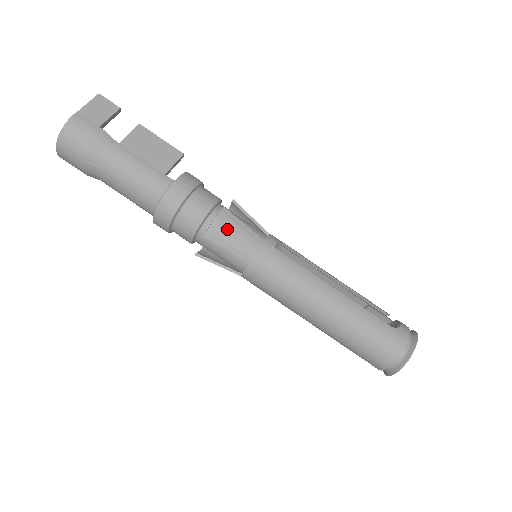
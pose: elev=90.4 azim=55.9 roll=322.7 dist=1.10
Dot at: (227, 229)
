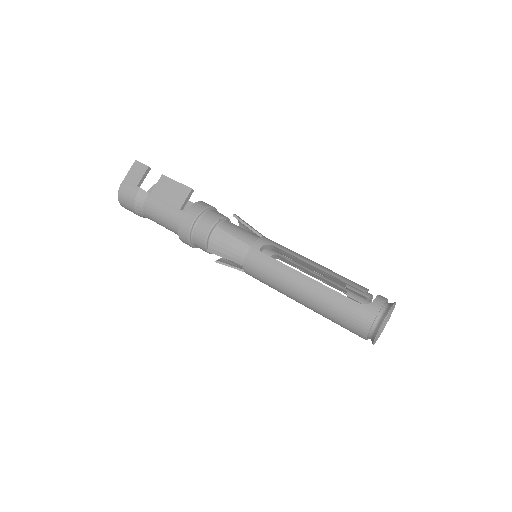
Dot at: (221, 243)
